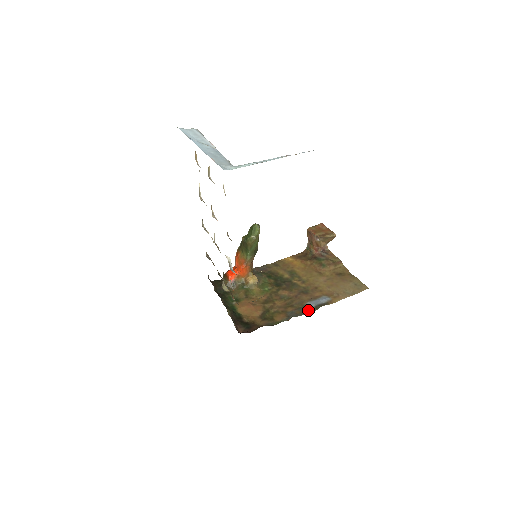
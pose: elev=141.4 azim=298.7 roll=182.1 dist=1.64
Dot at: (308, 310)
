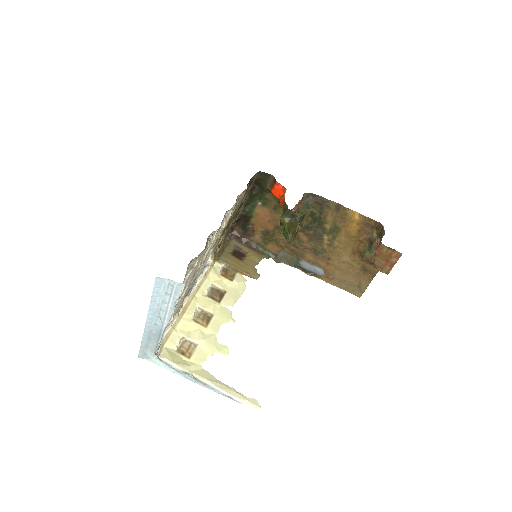
Dot at: (296, 265)
